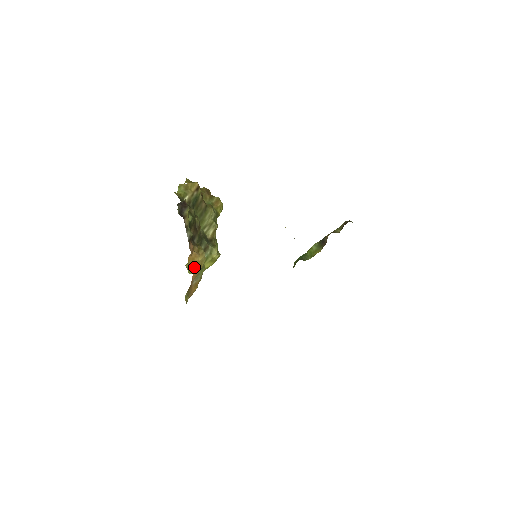
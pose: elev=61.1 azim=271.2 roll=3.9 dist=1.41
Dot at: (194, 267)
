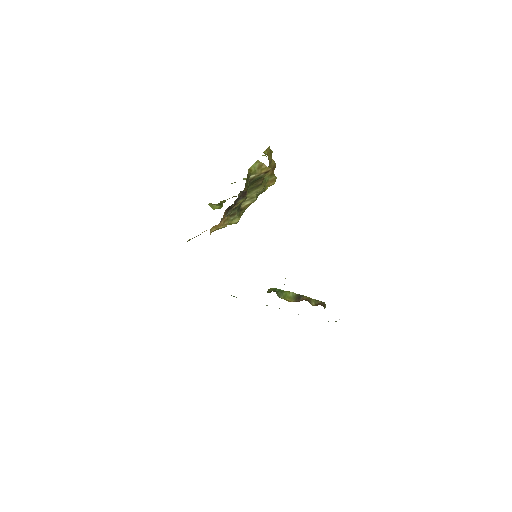
Dot at: (212, 231)
